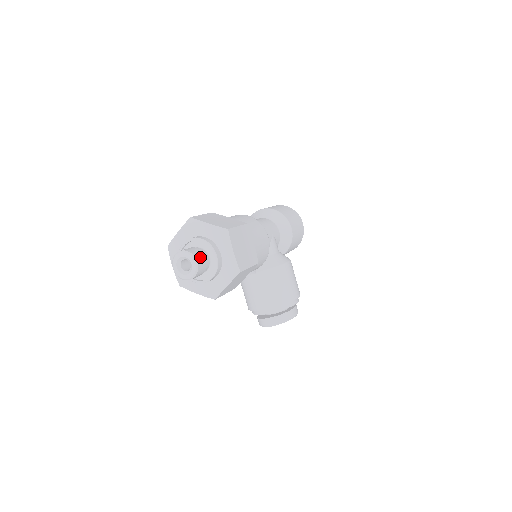
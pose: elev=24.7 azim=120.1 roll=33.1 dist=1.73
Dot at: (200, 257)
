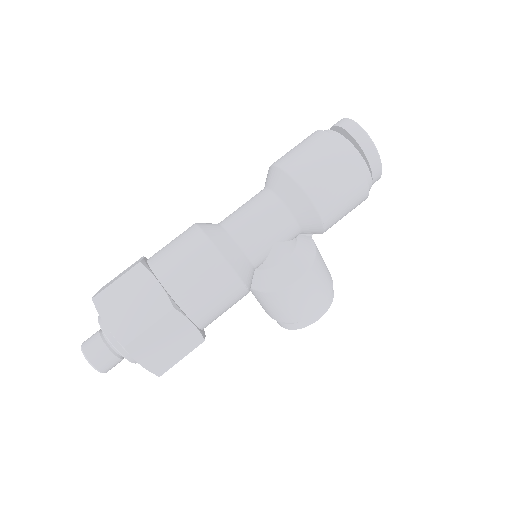
Dot at: (104, 361)
